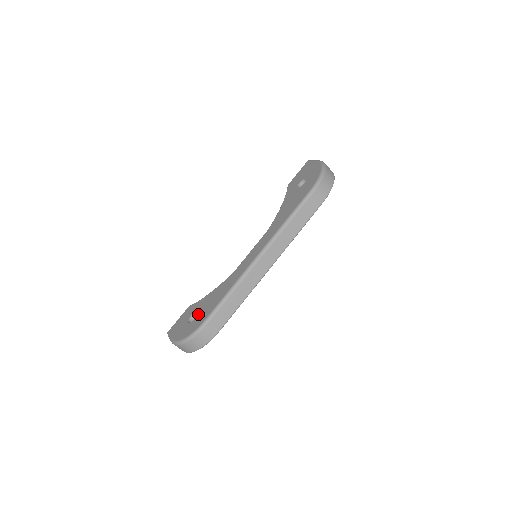
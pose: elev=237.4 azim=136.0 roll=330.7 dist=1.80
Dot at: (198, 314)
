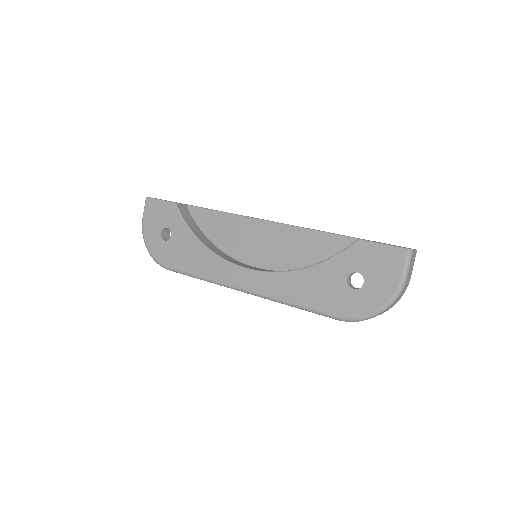
Dot at: (170, 244)
